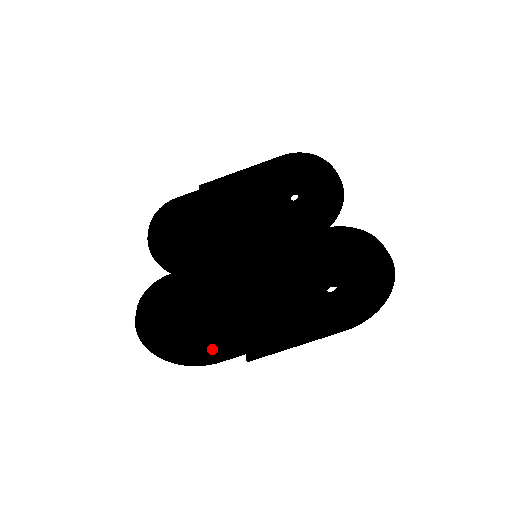
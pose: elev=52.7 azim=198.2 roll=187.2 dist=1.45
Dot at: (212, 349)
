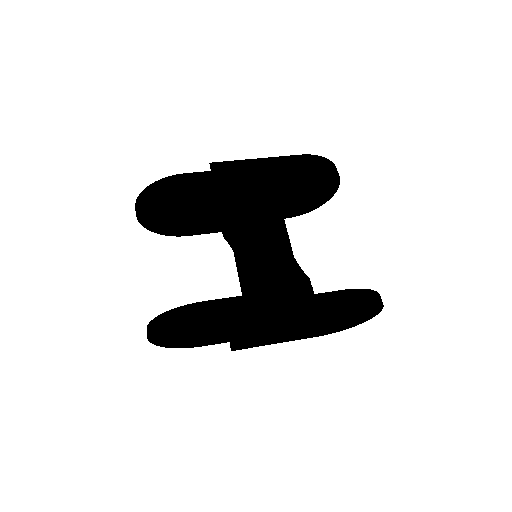
Dot at: occluded
